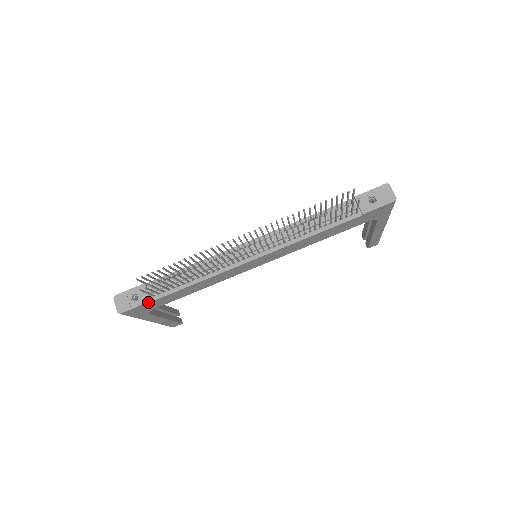
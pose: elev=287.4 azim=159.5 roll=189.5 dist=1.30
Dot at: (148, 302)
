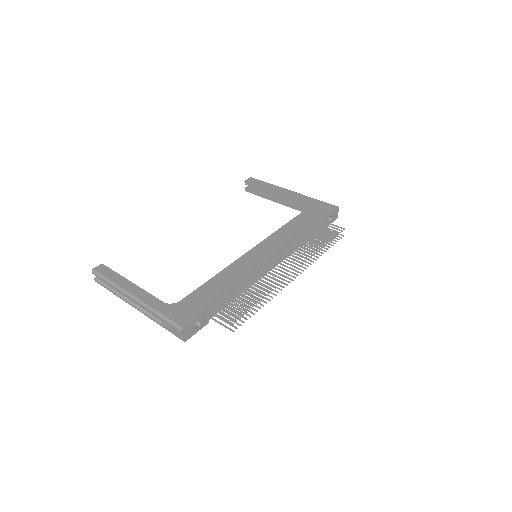
Dot at: (206, 324)
